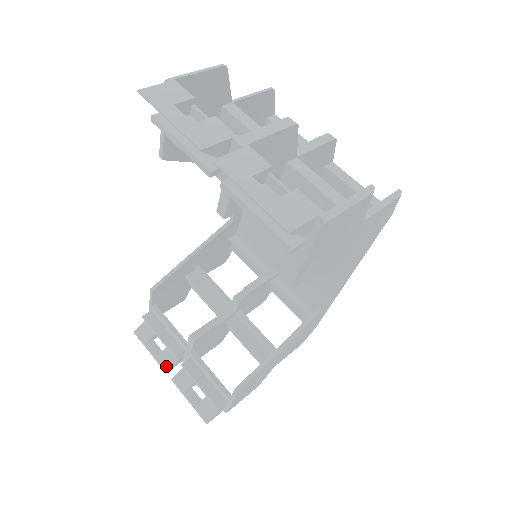
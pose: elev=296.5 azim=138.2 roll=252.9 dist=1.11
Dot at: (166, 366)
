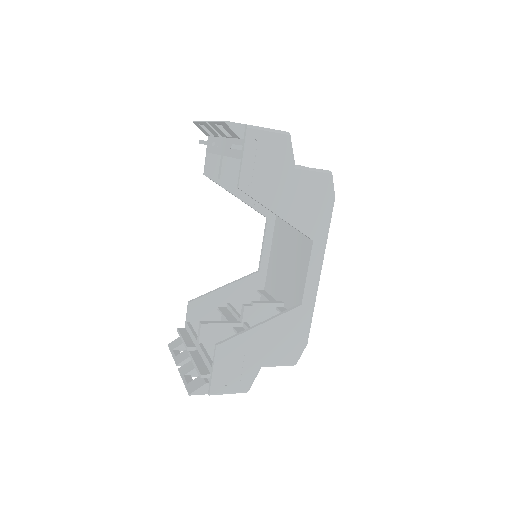
Dot at: (179, 361)
